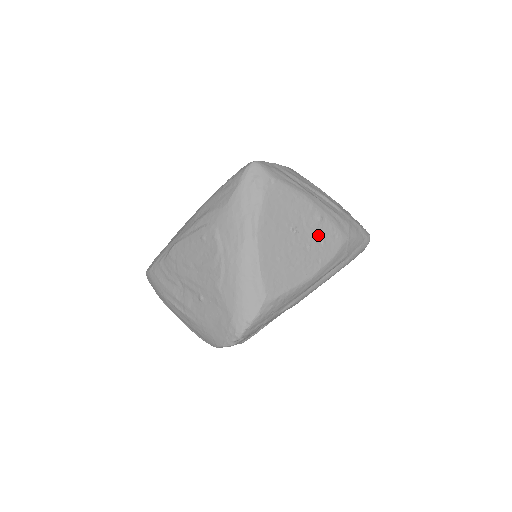
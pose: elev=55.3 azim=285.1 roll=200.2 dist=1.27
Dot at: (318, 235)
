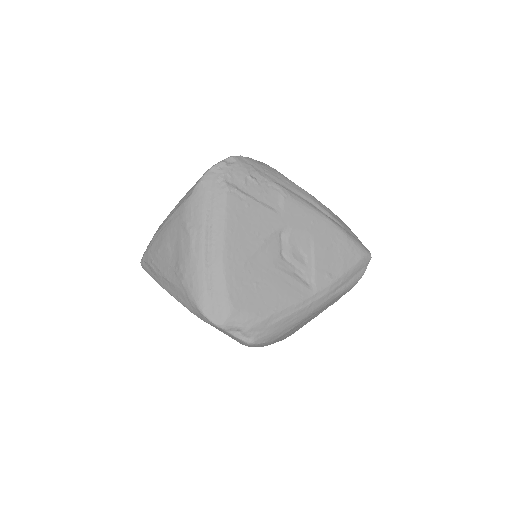
Dot at: occluded
